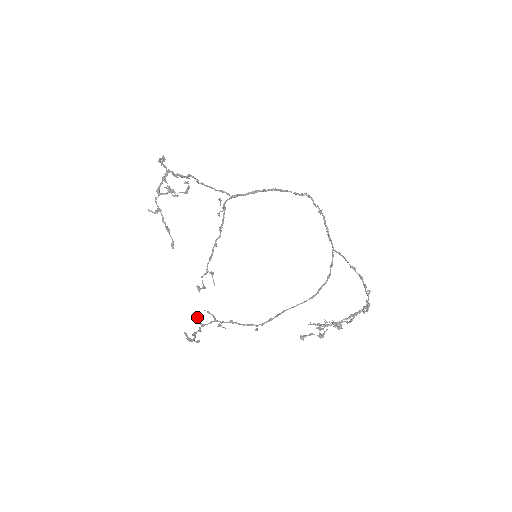
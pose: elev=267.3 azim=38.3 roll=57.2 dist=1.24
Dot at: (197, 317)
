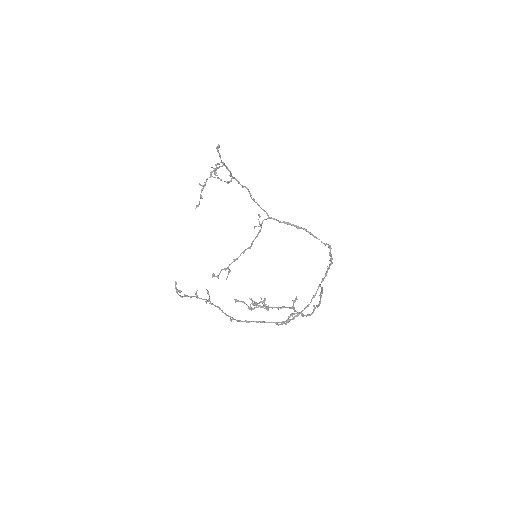
Dot at: occluded
